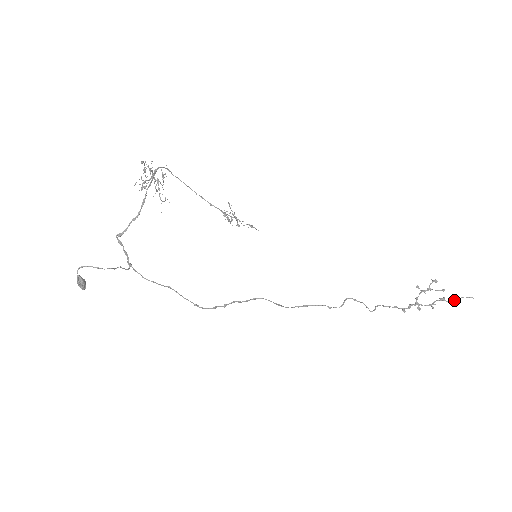
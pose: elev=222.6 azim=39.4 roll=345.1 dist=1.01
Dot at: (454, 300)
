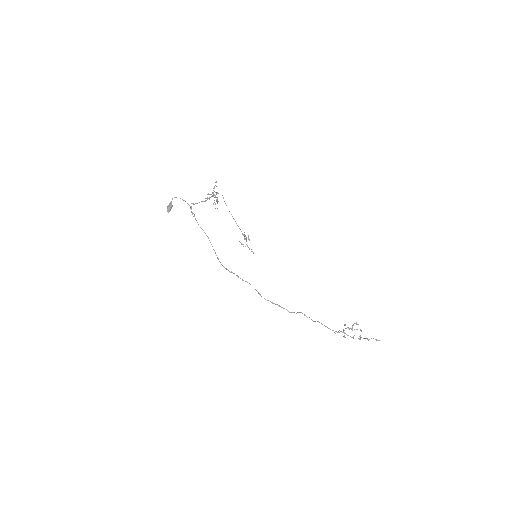
Dot at: (367, 338)
